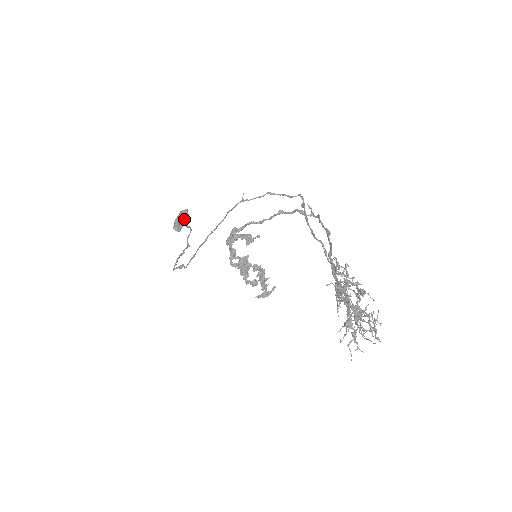
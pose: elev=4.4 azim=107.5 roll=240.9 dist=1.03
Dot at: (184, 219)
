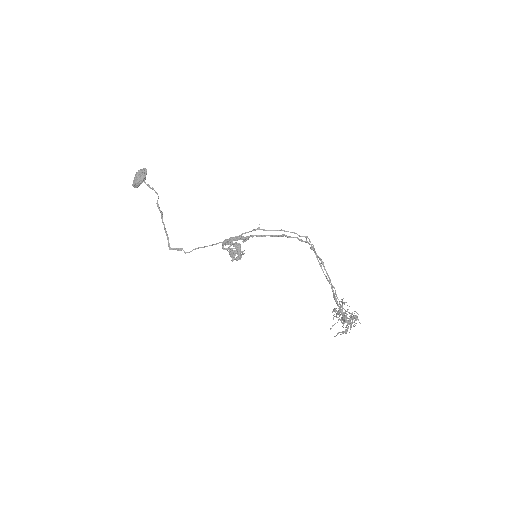
Dot at: occluded
